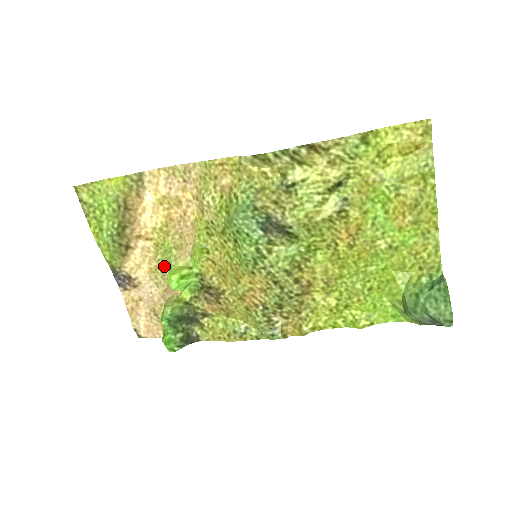
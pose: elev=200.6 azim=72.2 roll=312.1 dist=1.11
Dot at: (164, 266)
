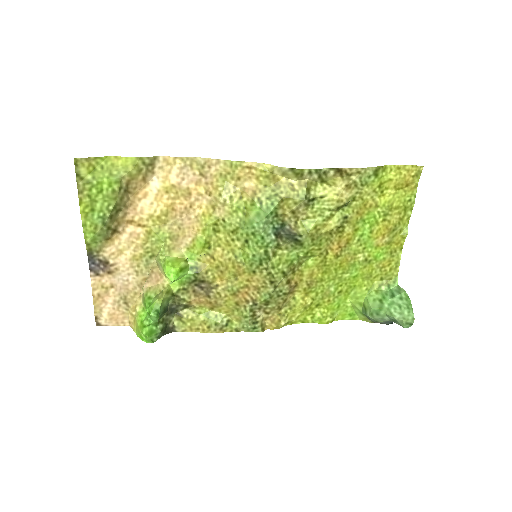
Dot at: (151, 255)
